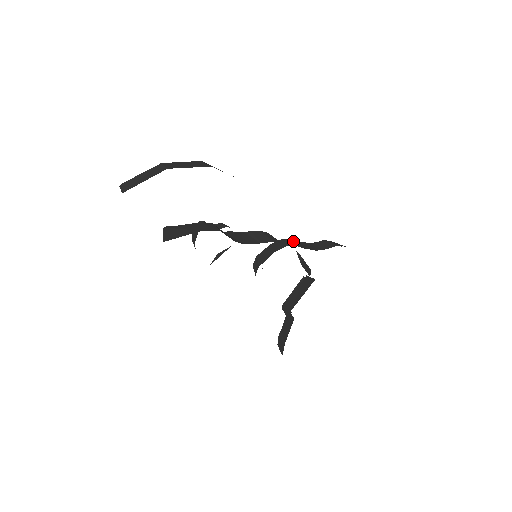
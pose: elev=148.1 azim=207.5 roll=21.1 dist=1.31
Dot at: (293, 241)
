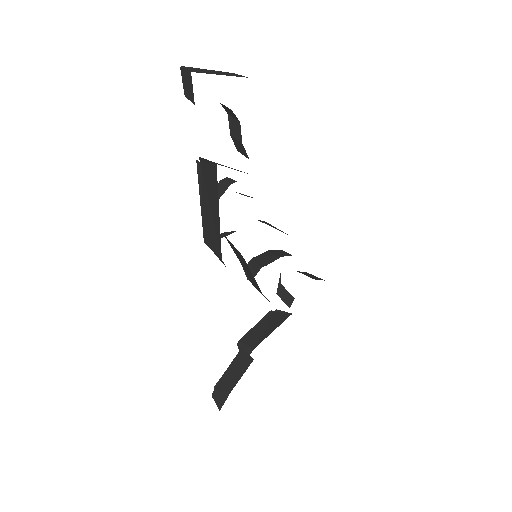
Dot at: occluded
